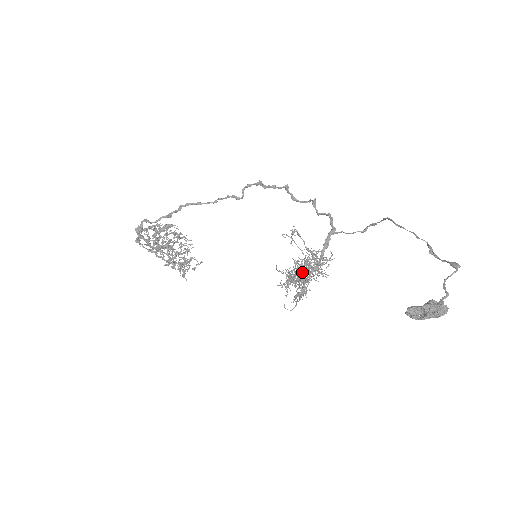
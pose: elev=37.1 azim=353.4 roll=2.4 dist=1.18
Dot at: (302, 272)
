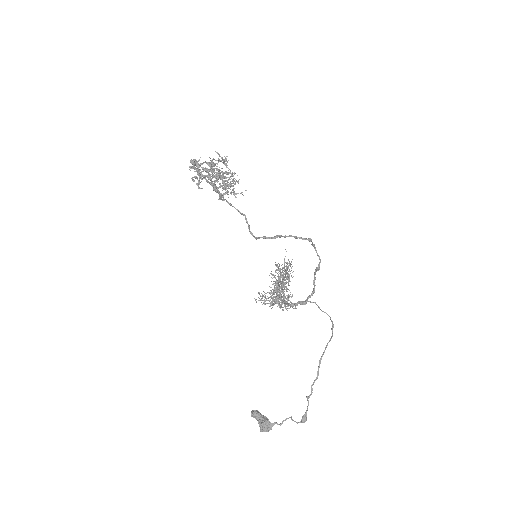
Dot at: (289, 277)
